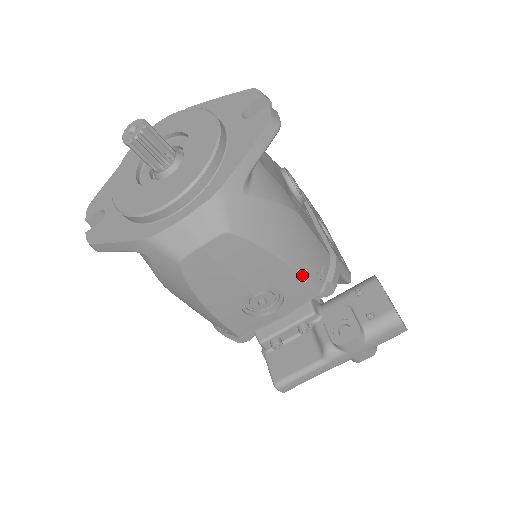
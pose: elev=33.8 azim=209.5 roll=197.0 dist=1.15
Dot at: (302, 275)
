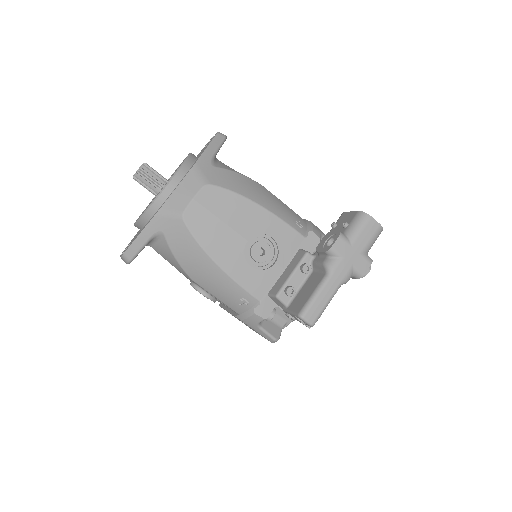
Dot at: (280, 219)
